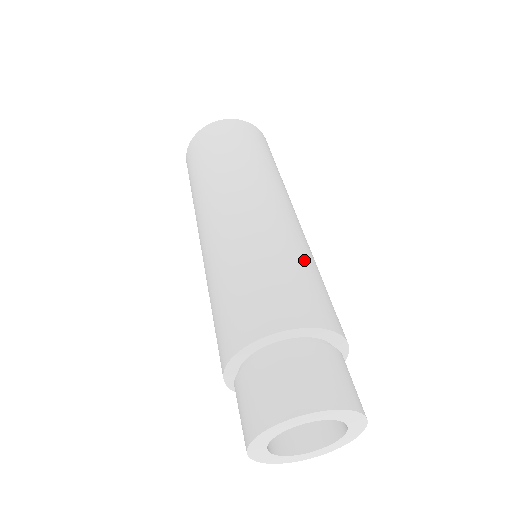
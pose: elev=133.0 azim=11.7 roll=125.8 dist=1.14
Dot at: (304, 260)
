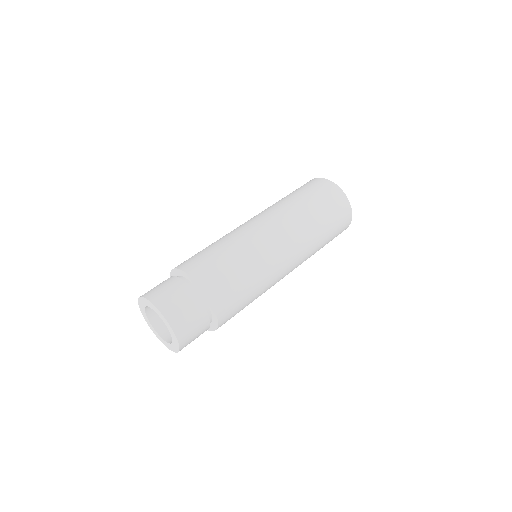
Dot at: (253, 278)
